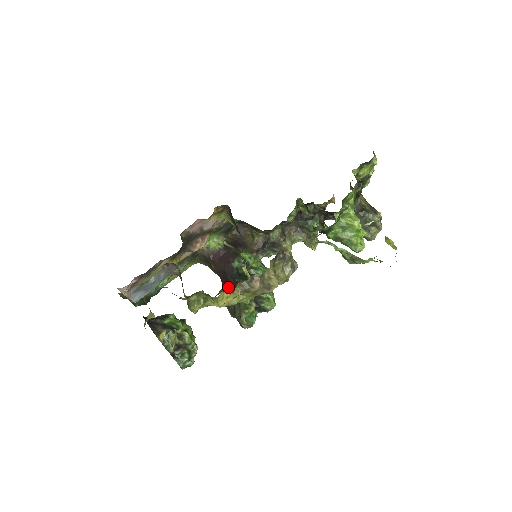
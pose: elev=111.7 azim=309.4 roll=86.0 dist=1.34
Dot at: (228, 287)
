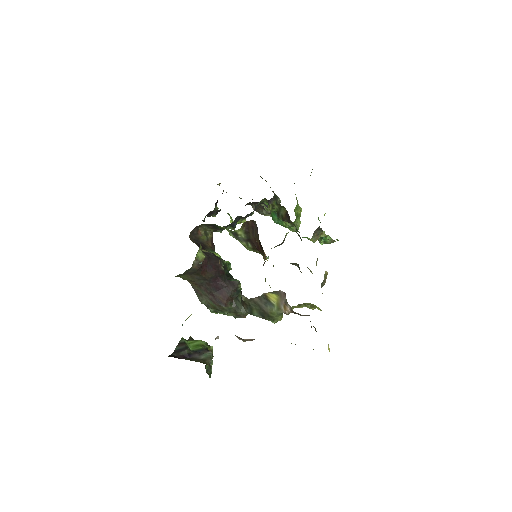
Dot at: (224, 290)
